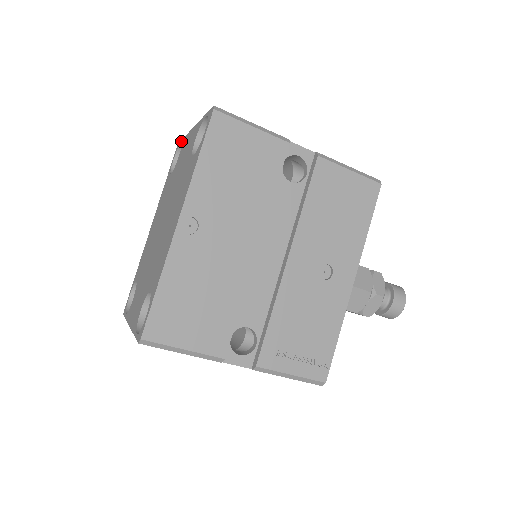
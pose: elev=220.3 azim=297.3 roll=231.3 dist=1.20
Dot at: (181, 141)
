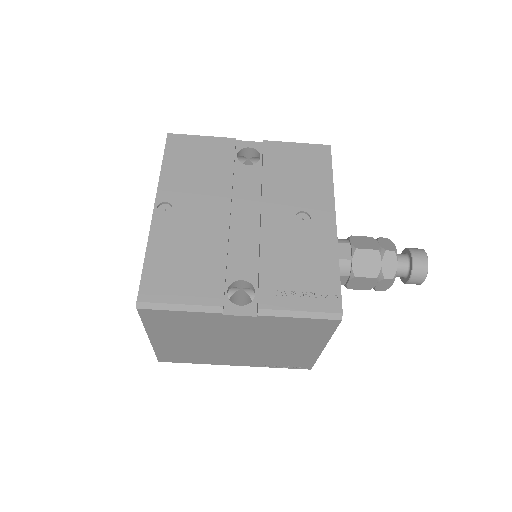
Dot at: occluded
